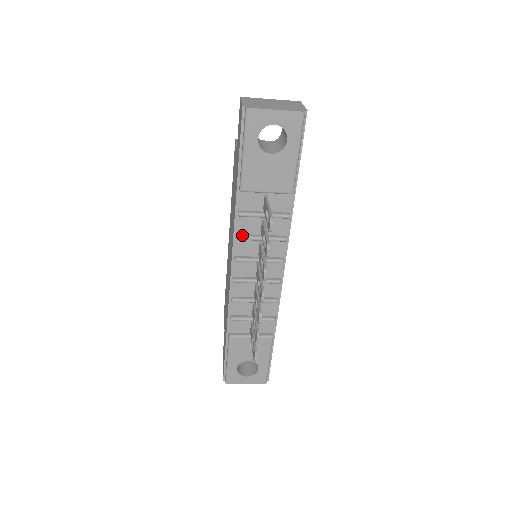
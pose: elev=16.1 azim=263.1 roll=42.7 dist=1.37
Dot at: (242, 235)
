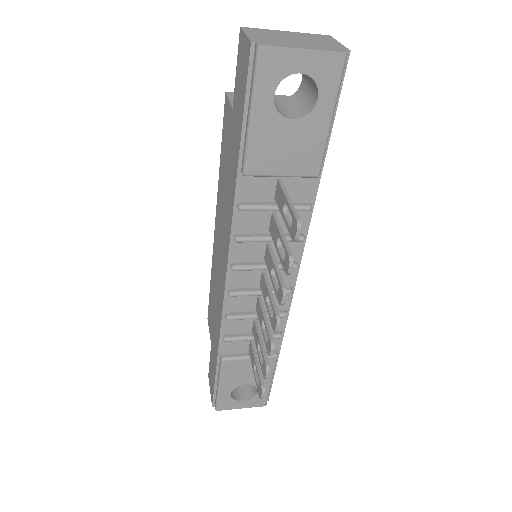
Dot at: (243, 236)
